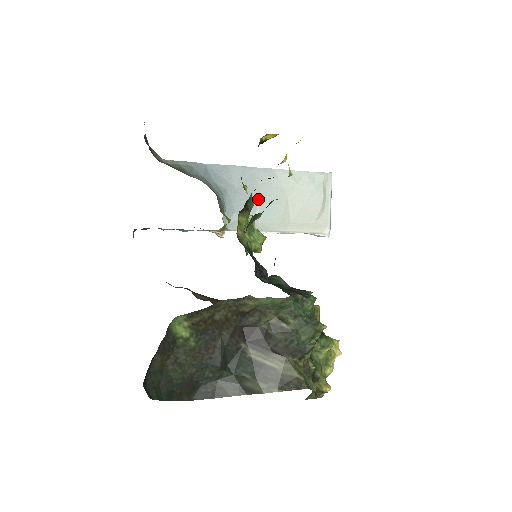
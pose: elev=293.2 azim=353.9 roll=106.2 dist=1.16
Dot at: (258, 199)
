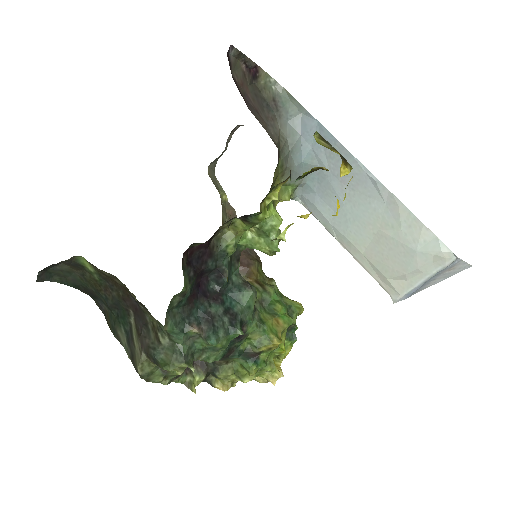
Dot at: (346, 202)
